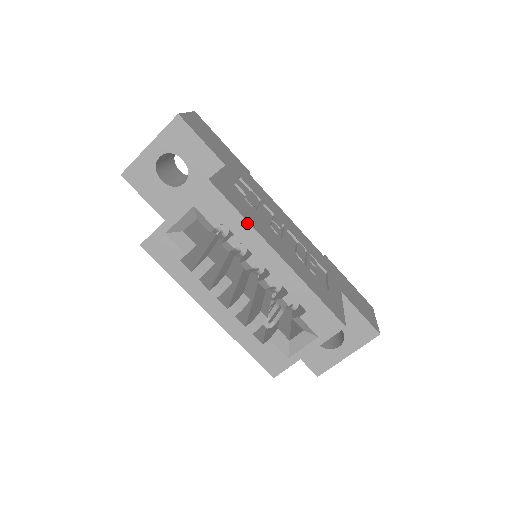
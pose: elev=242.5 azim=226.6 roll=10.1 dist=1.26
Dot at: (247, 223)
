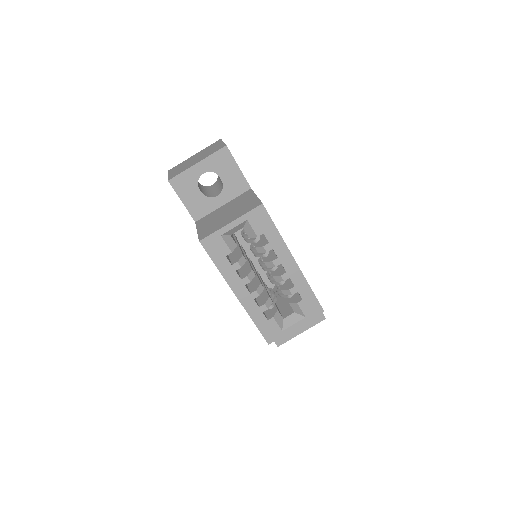
Dot at: (280, 236)
